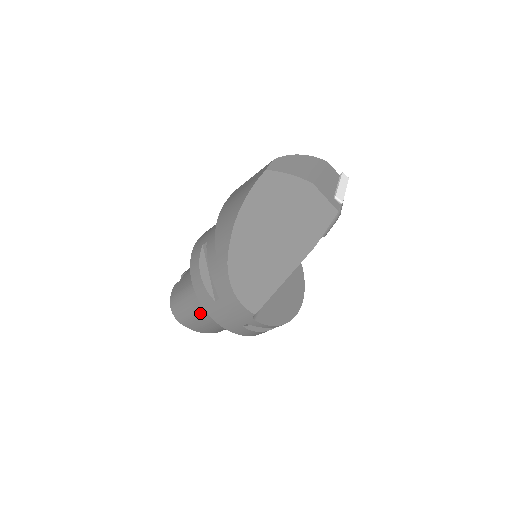
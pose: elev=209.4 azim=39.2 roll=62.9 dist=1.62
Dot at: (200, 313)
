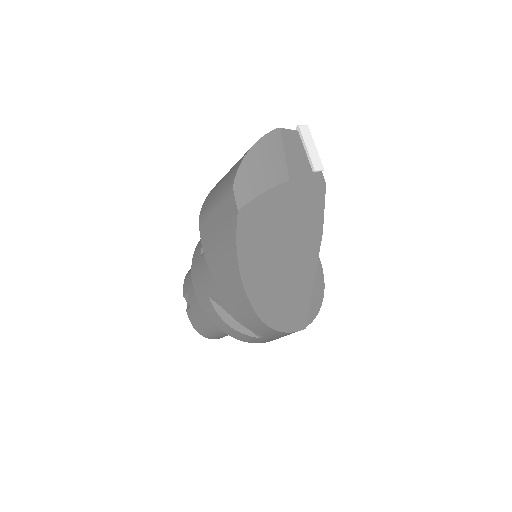
Dot at: occluded
